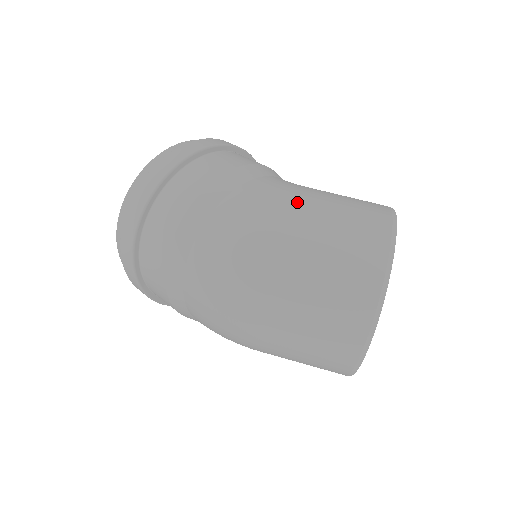
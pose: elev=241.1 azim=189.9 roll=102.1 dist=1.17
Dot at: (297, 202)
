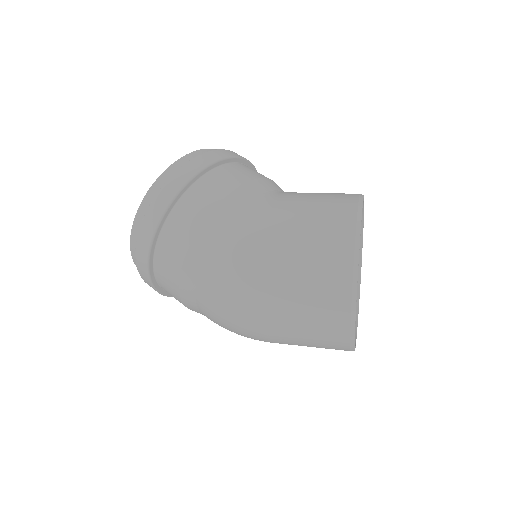
Dot at: (263, 258)
